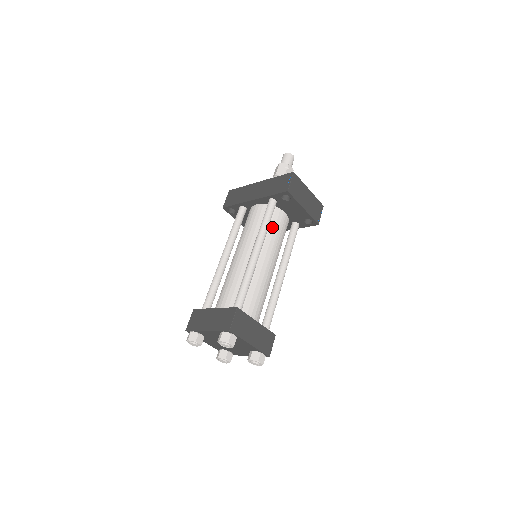
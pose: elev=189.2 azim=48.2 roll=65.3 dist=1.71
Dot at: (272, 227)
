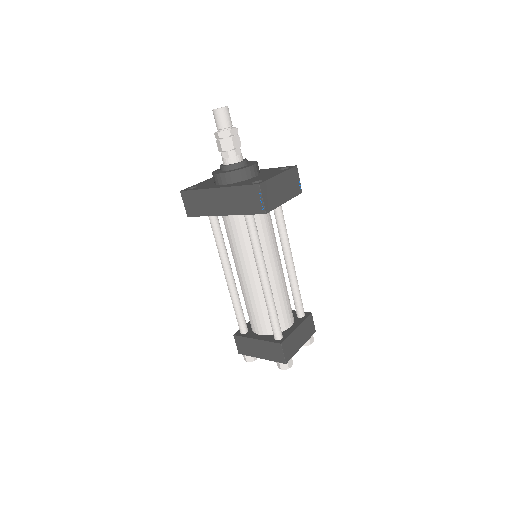
Dot at: (261, 234)
